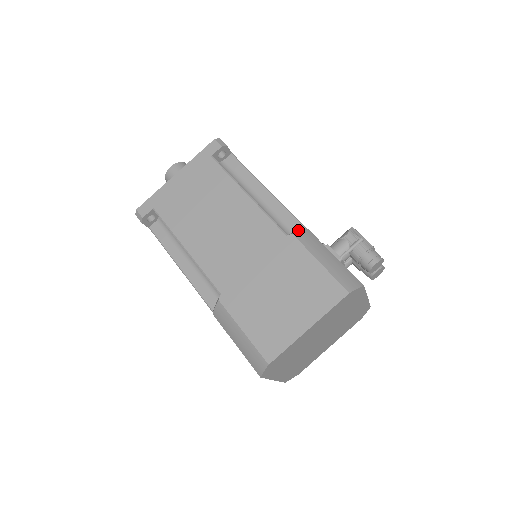
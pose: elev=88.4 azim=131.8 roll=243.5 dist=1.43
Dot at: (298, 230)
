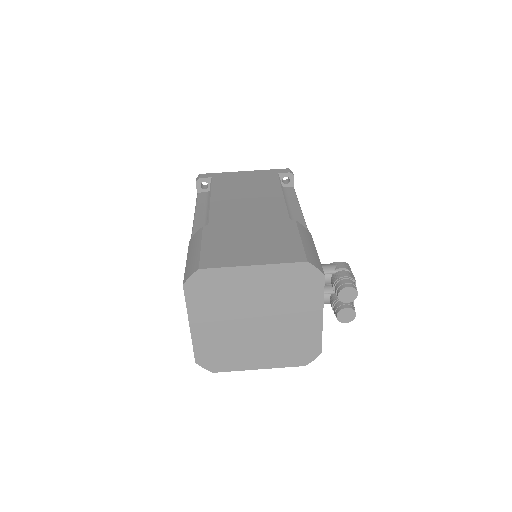
Dot at: occluded
